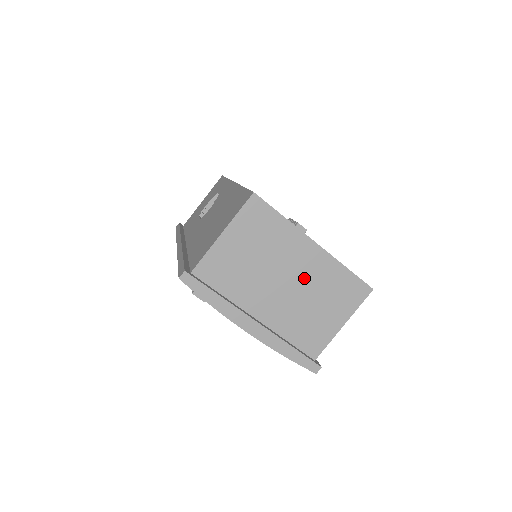
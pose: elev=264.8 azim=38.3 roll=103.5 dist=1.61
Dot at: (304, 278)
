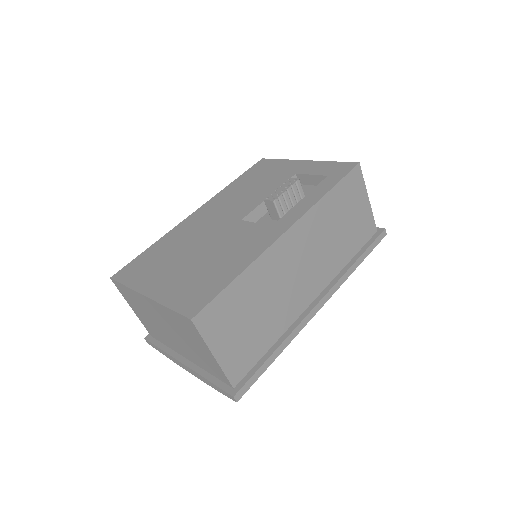
Dot at: (168, 324)
